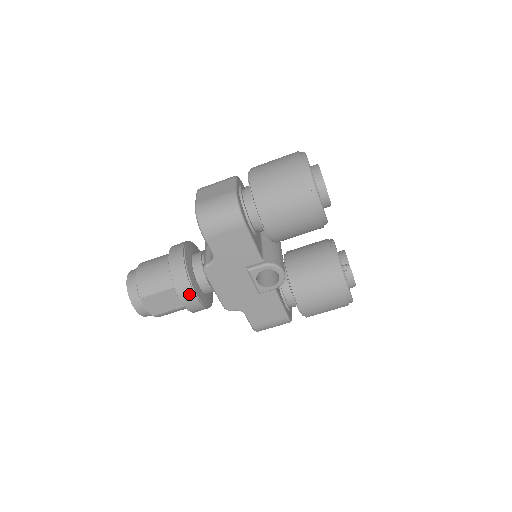
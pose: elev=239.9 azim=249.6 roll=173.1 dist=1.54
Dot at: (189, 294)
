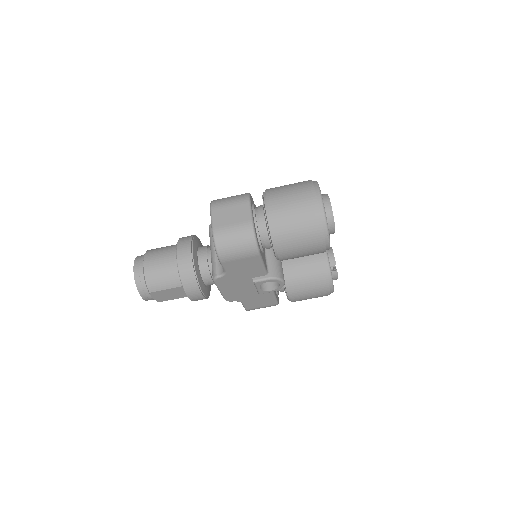
Dot at: (197, 294)
